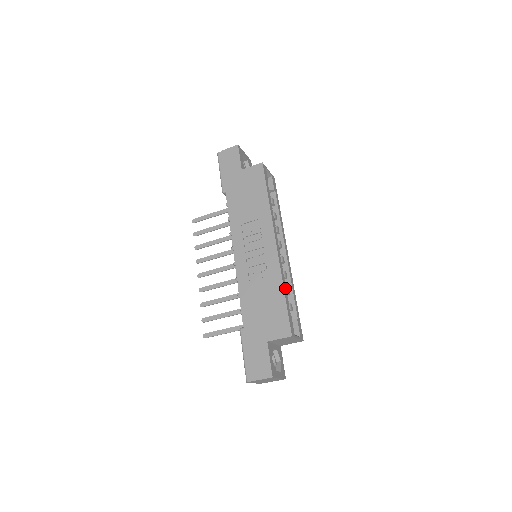
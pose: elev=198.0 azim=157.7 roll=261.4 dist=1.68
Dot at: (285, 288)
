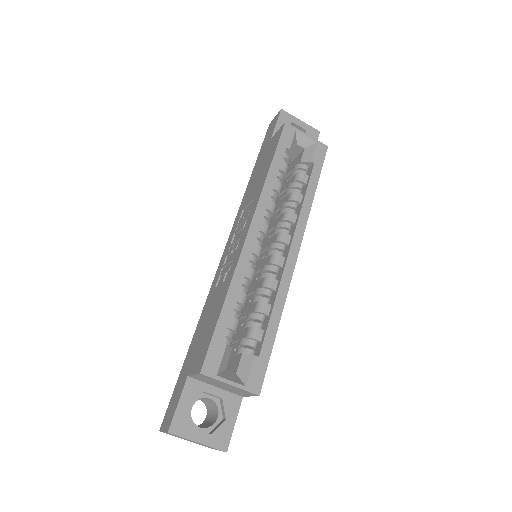
Dot at: (234, 298)
